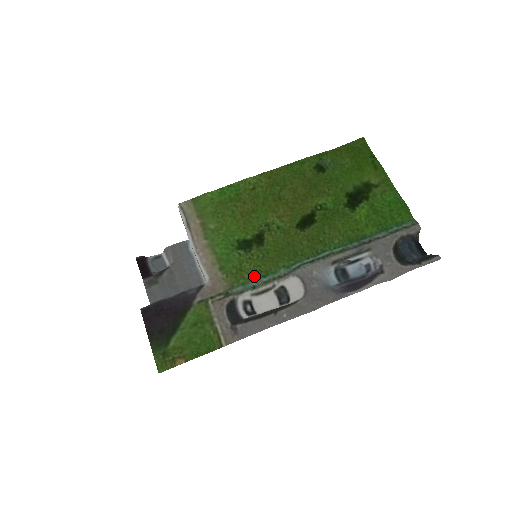
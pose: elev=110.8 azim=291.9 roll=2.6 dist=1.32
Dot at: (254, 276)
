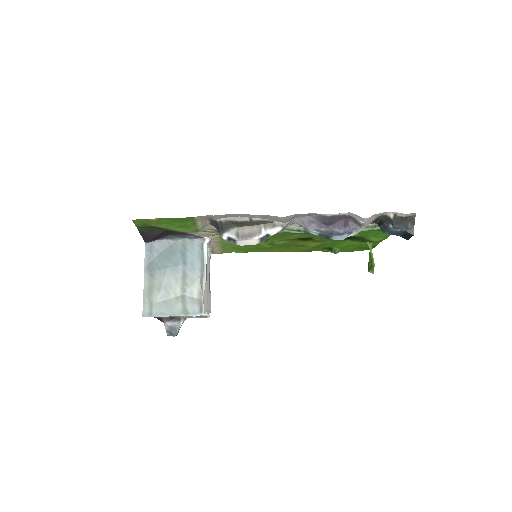
Dot at: occluded
